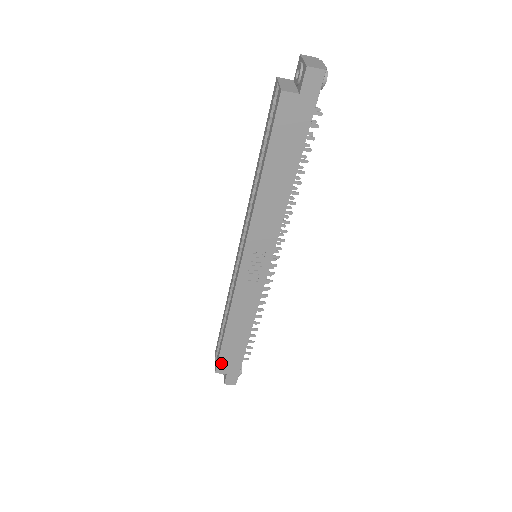
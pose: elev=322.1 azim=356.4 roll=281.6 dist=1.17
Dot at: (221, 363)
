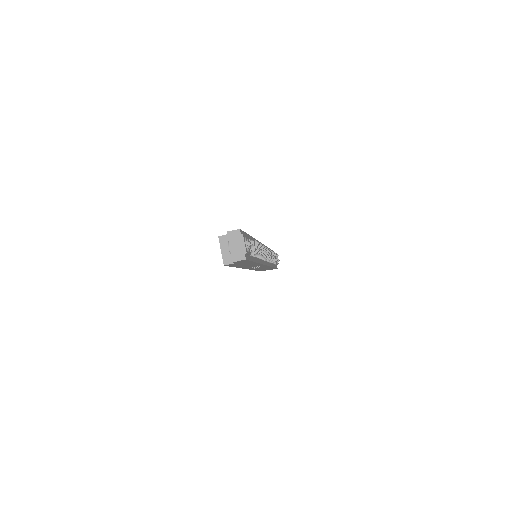
Dot at: occluded
